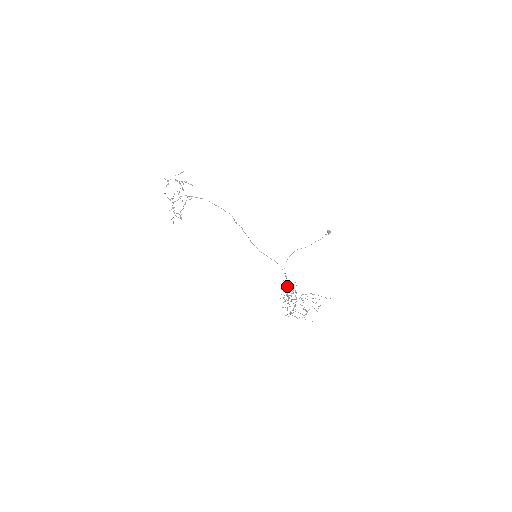
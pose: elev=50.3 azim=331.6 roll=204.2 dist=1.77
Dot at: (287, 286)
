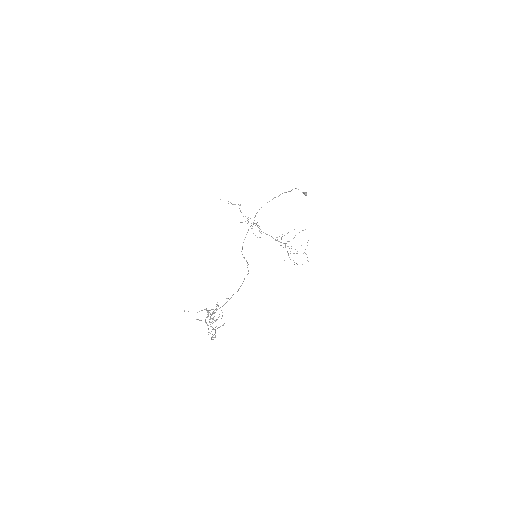
Dot at: occluded
